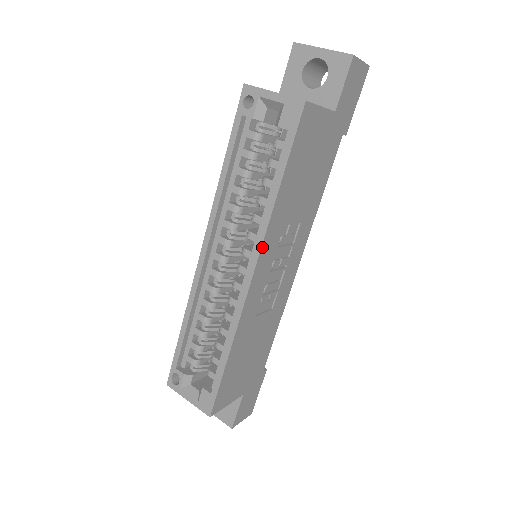
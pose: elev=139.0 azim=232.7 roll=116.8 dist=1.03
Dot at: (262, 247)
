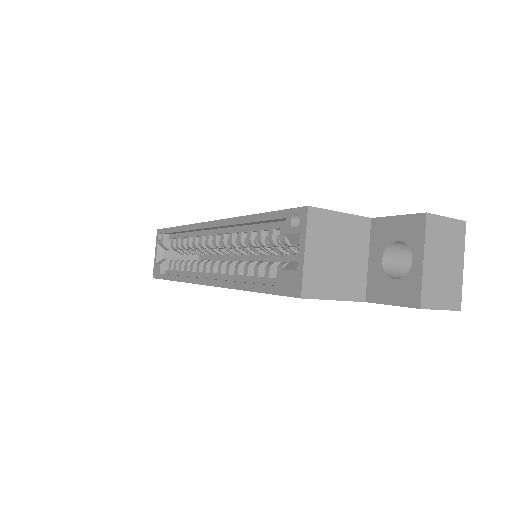
Dot at: occluded
